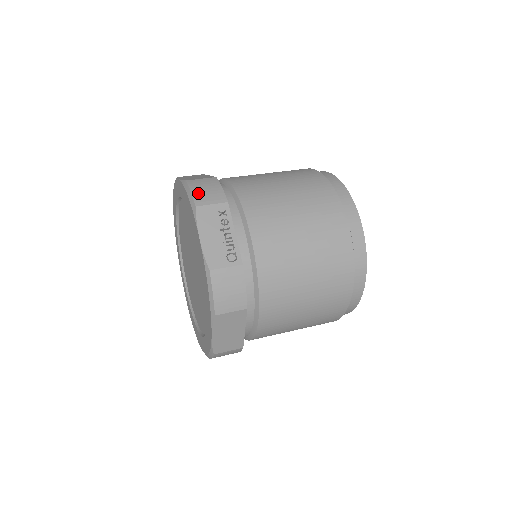
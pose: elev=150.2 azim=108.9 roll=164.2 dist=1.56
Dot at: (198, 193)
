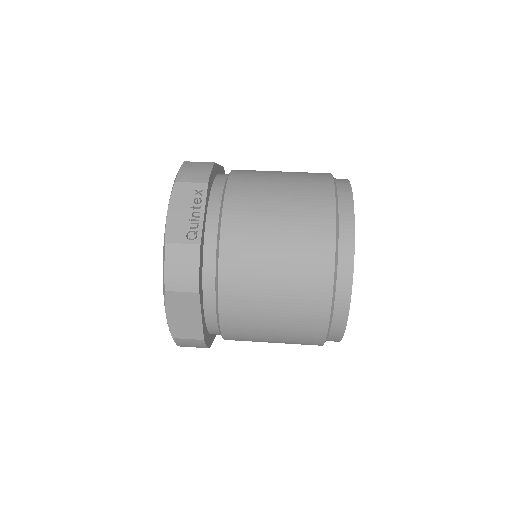
Dot at: (185, 171)
